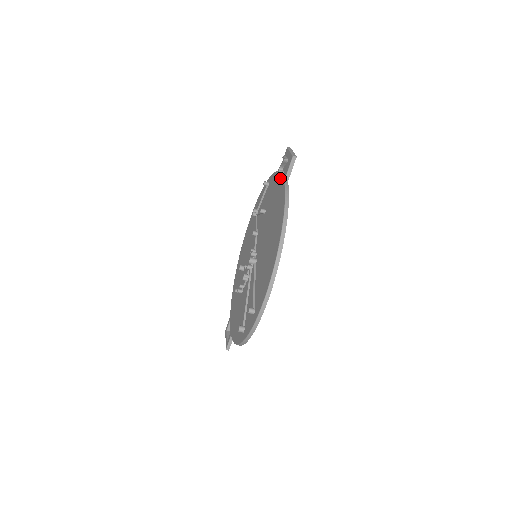
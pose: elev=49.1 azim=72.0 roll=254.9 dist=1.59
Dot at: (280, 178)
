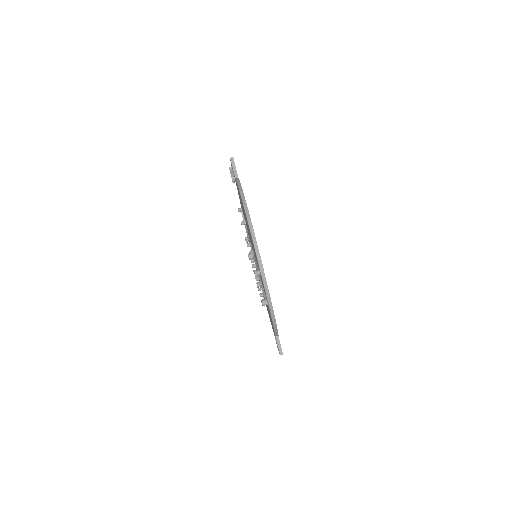
Dot at: occluded
